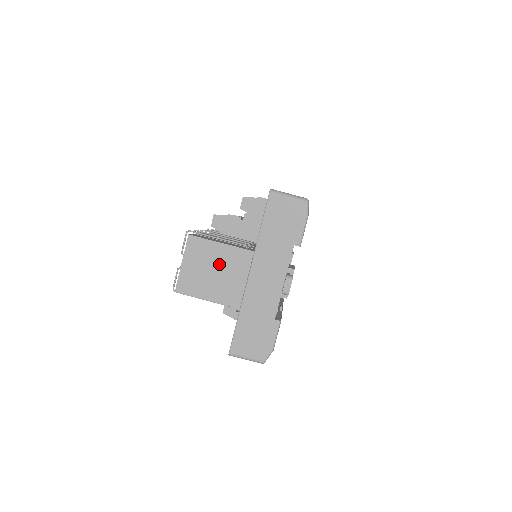
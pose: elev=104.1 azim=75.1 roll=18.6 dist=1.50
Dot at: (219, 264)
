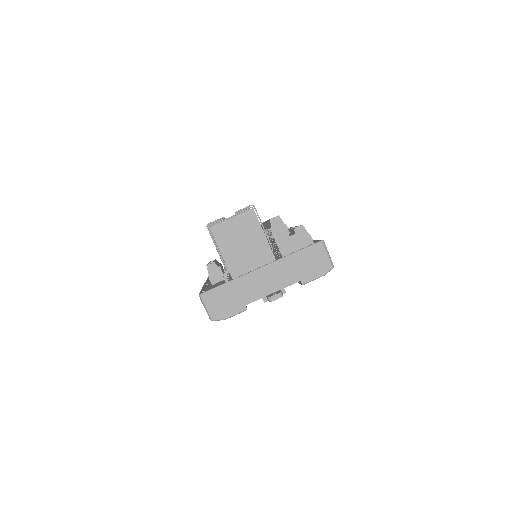
Dot at: (250, 243)
